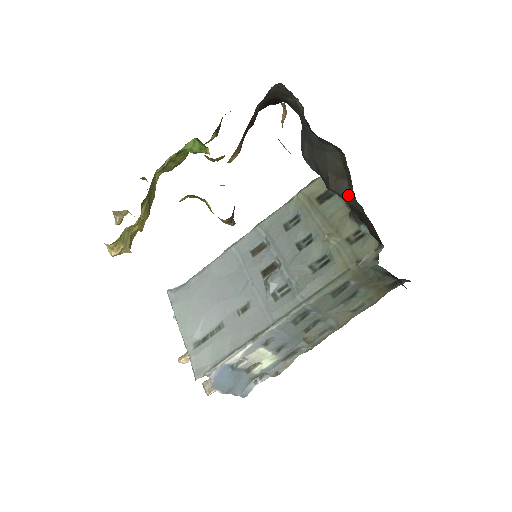
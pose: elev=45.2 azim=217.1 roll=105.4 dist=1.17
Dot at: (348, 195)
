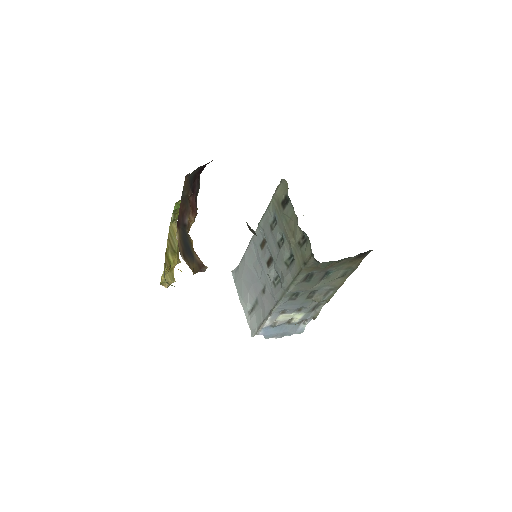
Dot at: occluded
